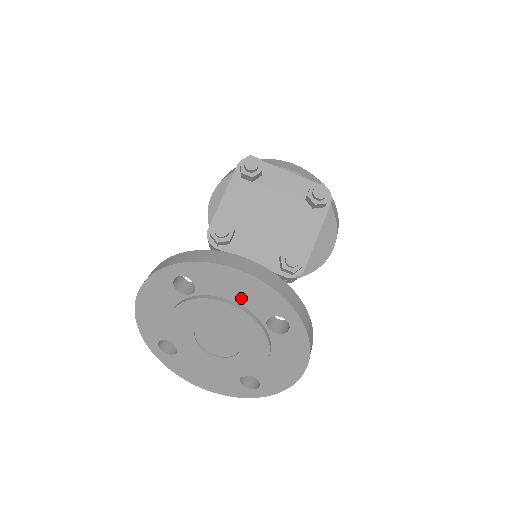
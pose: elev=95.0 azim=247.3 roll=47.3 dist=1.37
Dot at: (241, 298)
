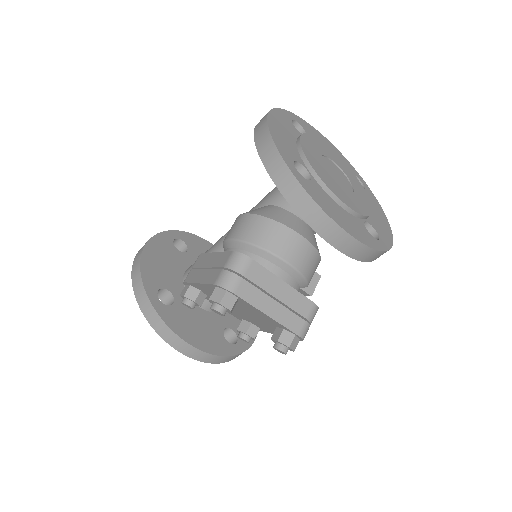
Dot at: occluded
